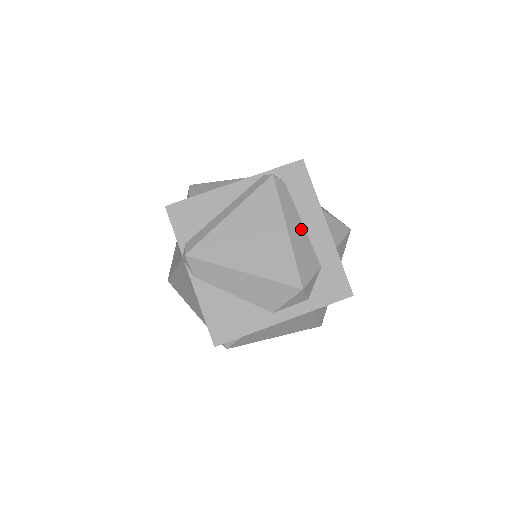
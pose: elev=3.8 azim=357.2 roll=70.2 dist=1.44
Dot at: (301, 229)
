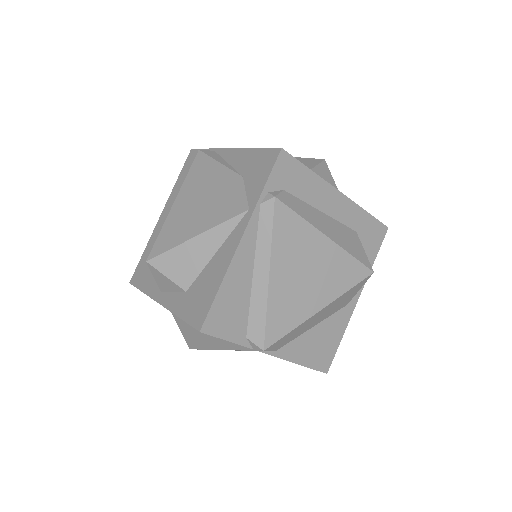
Dot at: (327, 219)
